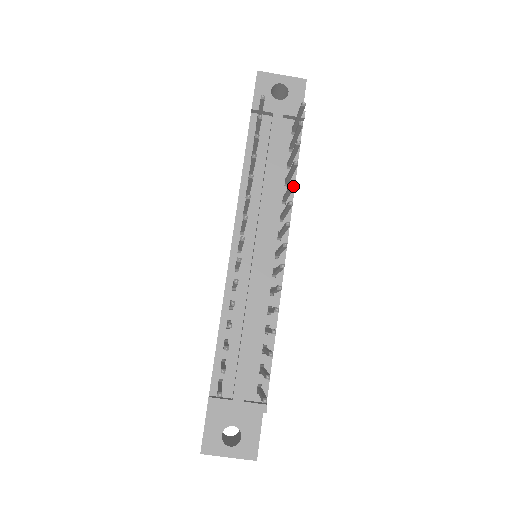
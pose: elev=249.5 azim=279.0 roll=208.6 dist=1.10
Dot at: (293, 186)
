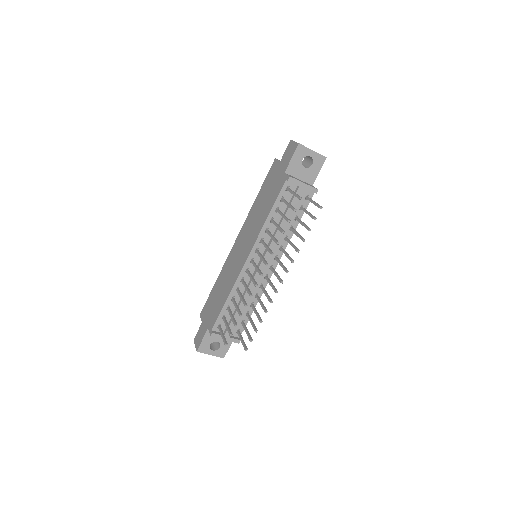
Dot at: (297, 251)
